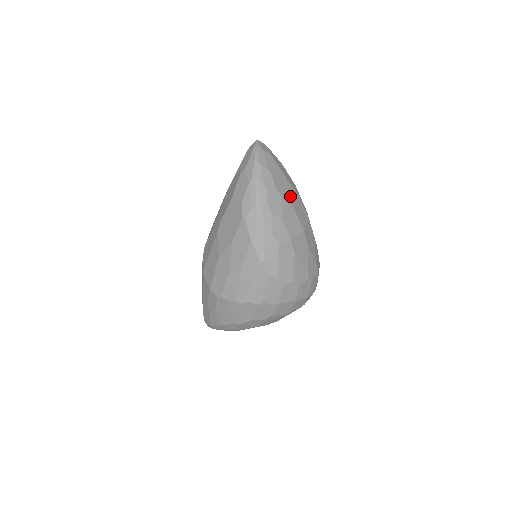
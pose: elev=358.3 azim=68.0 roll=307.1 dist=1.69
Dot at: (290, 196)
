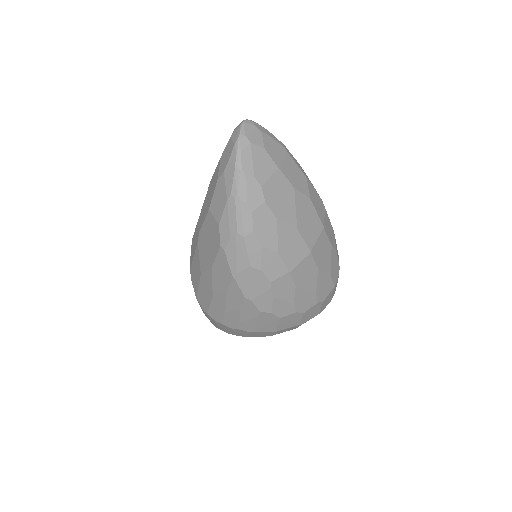
Dot at: (292, 209)
